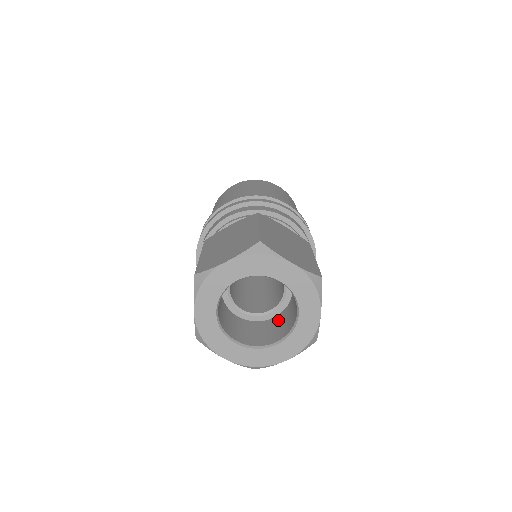
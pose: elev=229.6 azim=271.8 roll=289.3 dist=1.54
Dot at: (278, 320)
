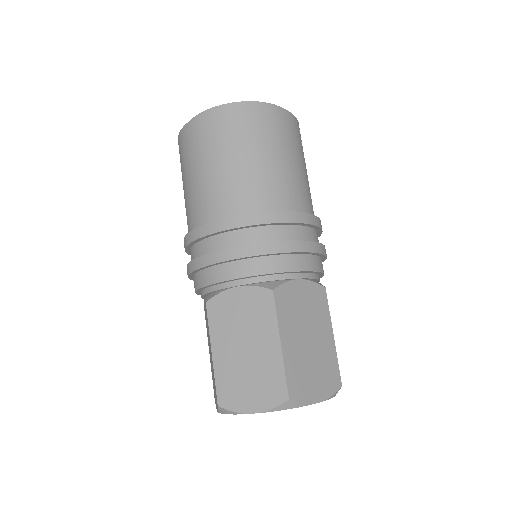
Dot at: occluded
